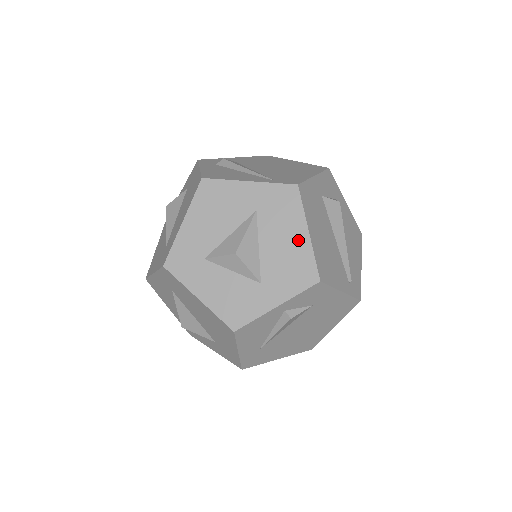
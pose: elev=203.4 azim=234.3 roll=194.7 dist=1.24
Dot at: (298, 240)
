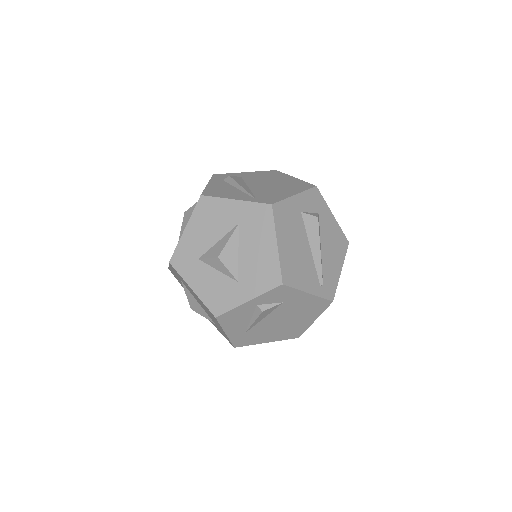
Dot at: (268, 250)
